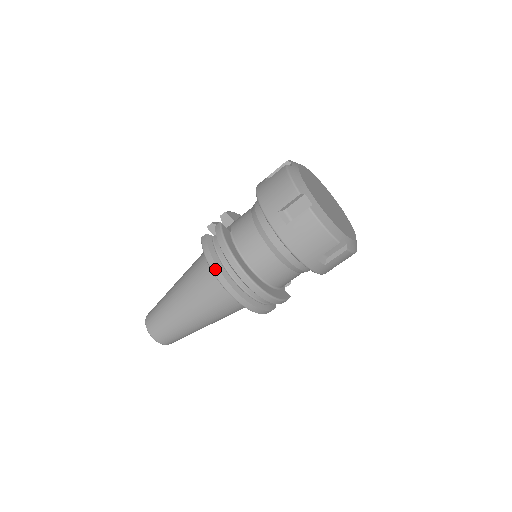
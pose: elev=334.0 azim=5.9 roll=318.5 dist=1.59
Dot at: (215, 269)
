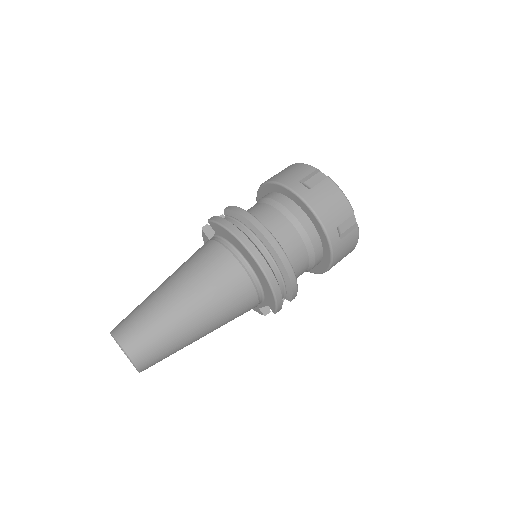
Dot at: (236, 231)
